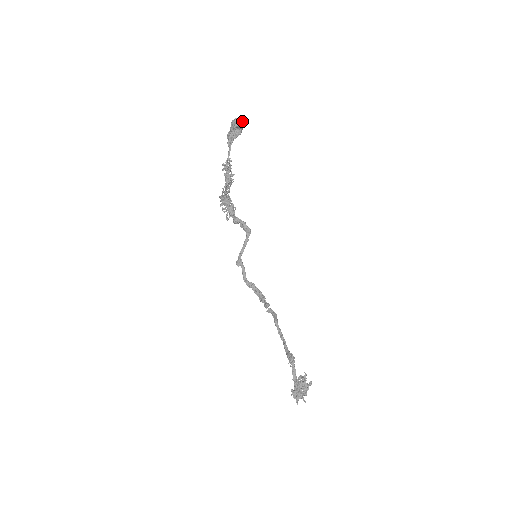
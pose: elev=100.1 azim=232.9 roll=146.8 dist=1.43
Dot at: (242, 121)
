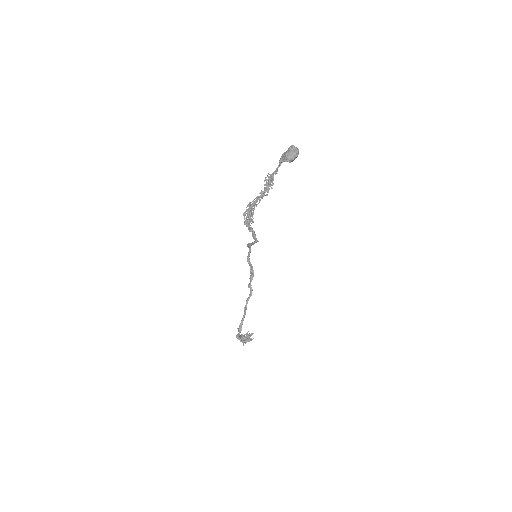
Dot at: (295, 156)
